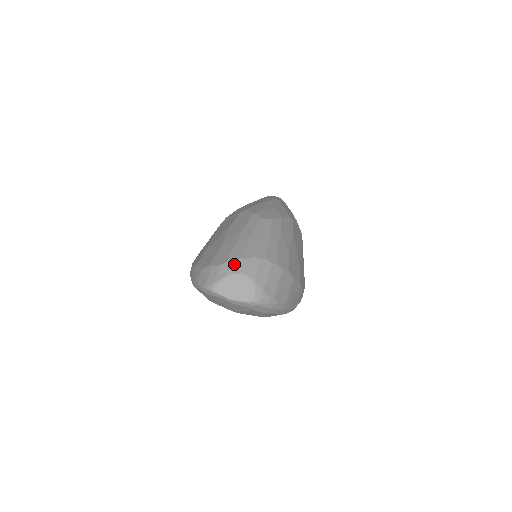
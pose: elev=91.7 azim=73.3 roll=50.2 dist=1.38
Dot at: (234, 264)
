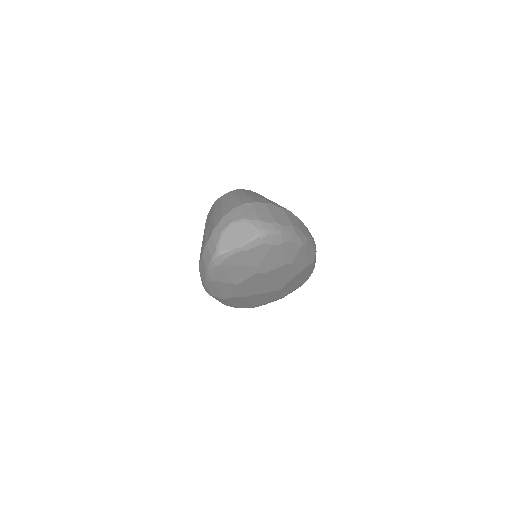
Dot at: (221, 223)
